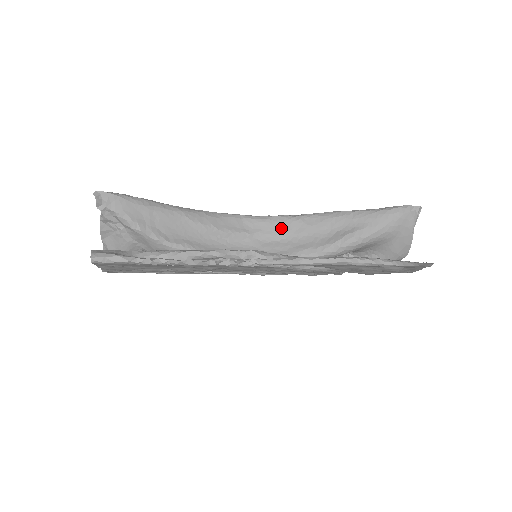
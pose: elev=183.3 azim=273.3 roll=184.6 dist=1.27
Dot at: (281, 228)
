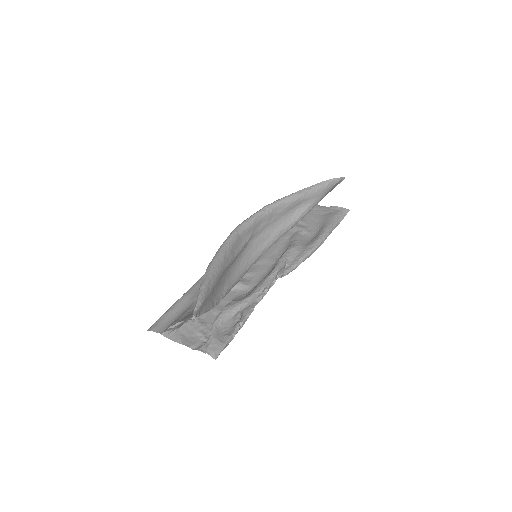
Dot at: (261, 224)
